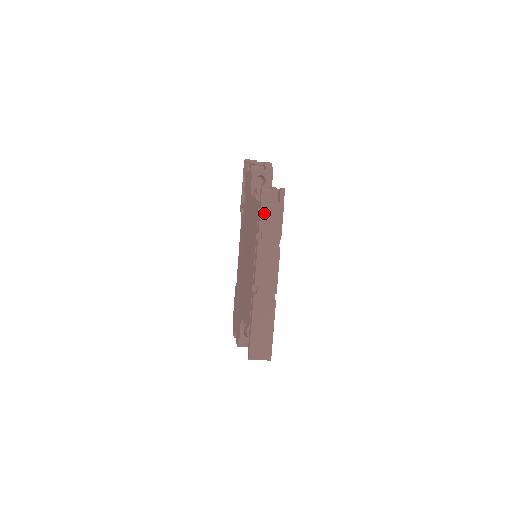
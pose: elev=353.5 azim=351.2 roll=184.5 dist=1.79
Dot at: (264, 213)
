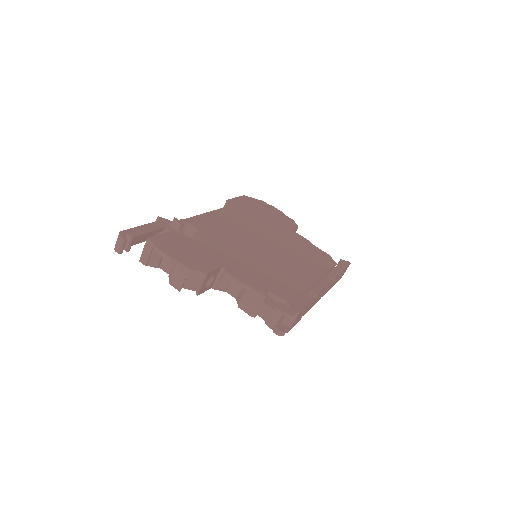
Dot at: occluded
